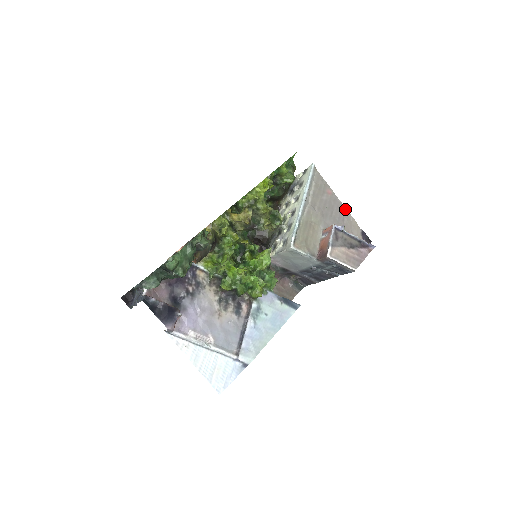
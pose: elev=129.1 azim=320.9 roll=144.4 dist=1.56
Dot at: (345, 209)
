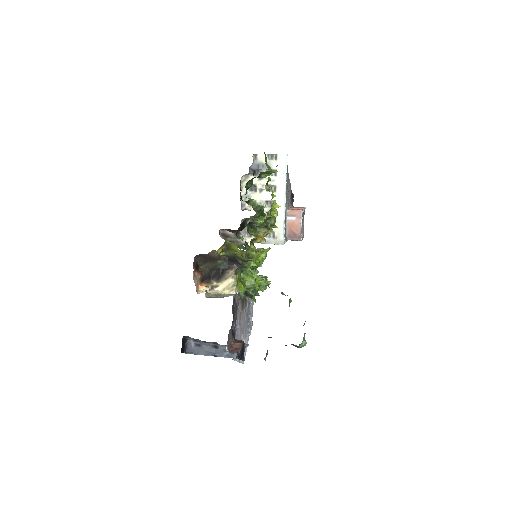
Dot at: (289, 180)
